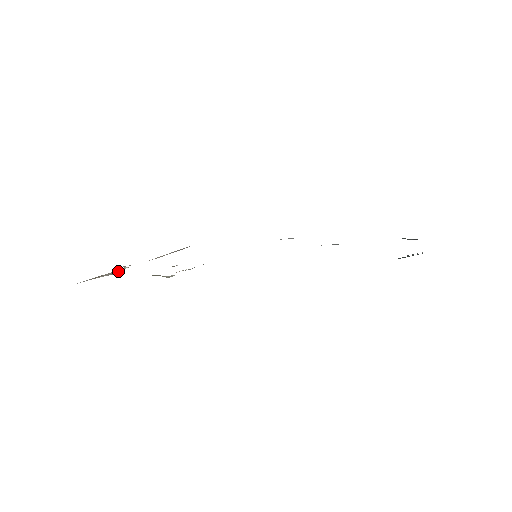
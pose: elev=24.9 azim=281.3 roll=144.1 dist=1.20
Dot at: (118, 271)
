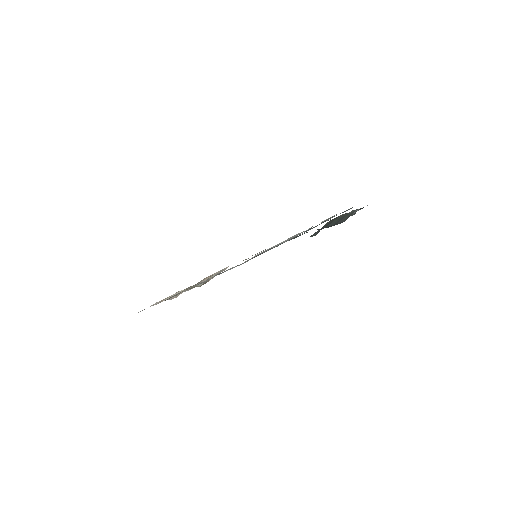
Dot at: (178, 294)
